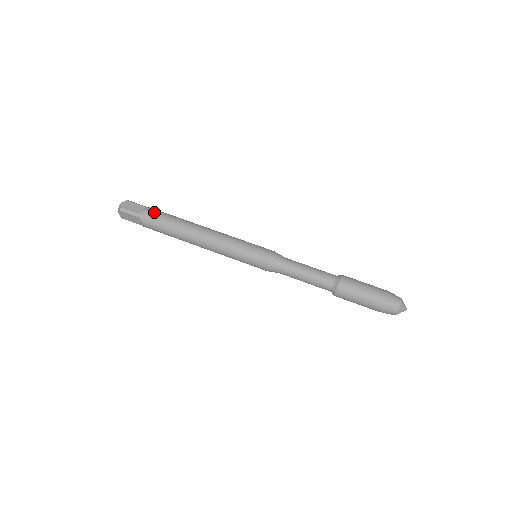
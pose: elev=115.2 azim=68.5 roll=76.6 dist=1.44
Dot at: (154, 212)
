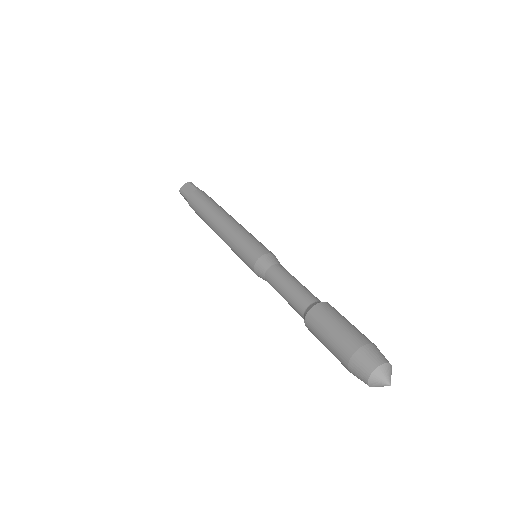
Dot at: (197, 195)
